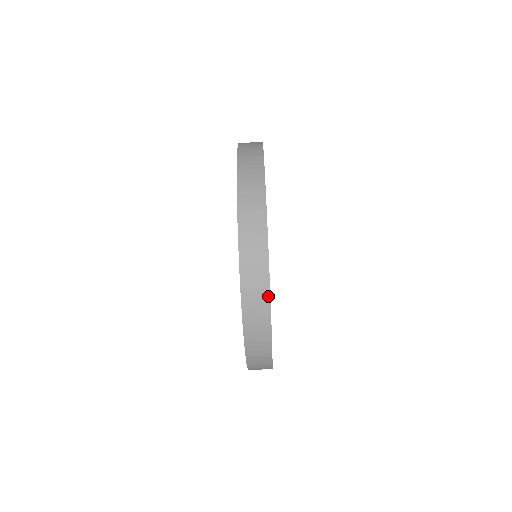
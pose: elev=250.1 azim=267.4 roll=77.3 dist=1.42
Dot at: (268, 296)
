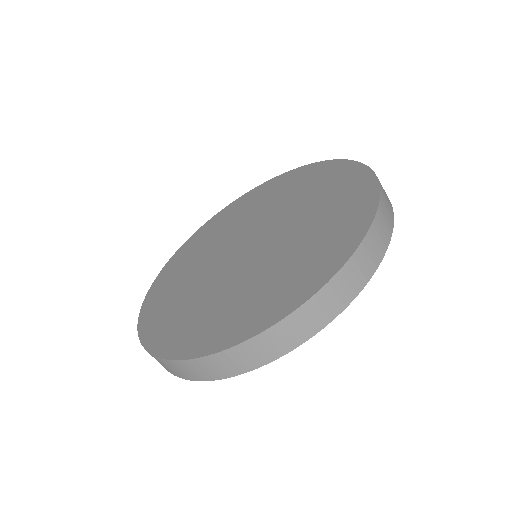
Dot at: (178, 376)
